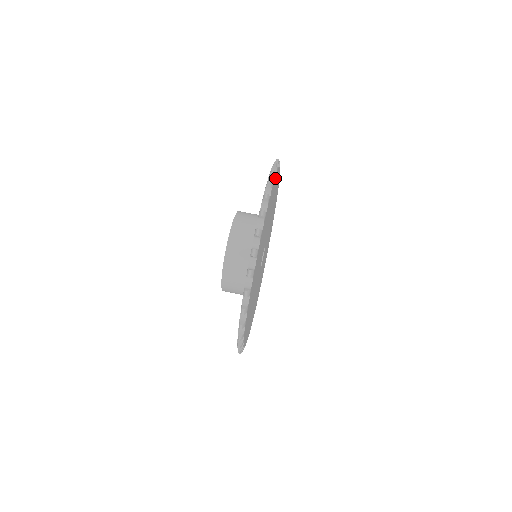
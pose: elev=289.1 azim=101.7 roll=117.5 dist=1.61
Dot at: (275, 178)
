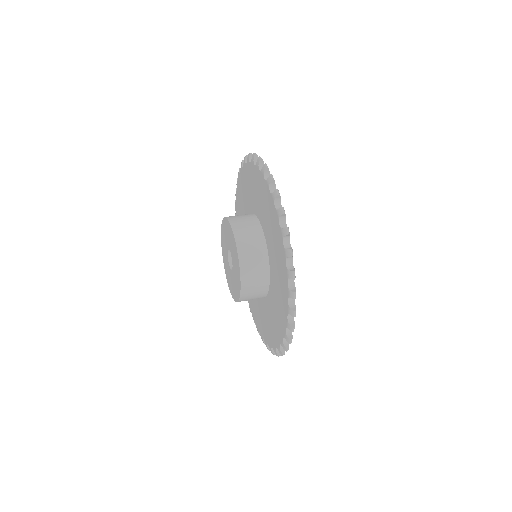
Dot at: occluded
